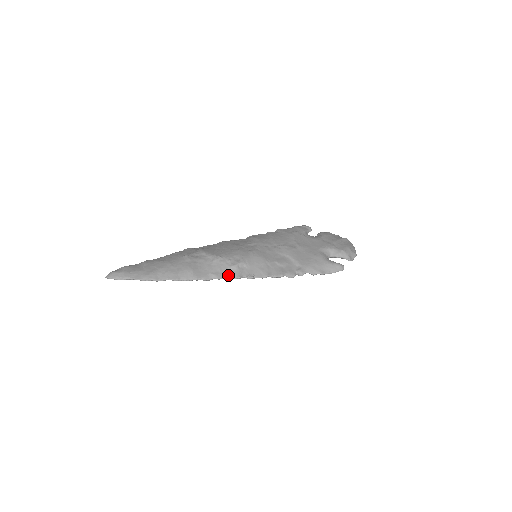
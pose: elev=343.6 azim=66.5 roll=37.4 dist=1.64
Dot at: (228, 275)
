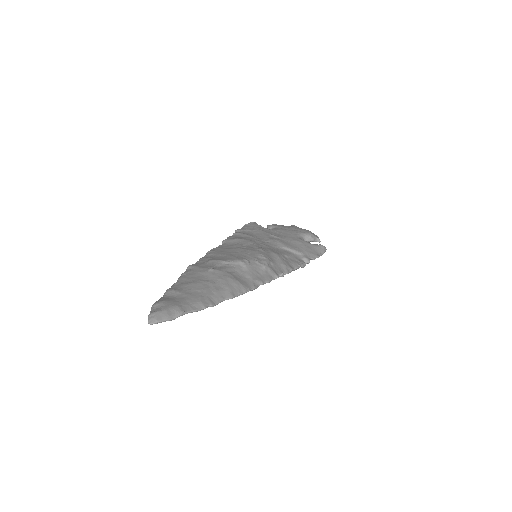
Dot at: (268, 277)
